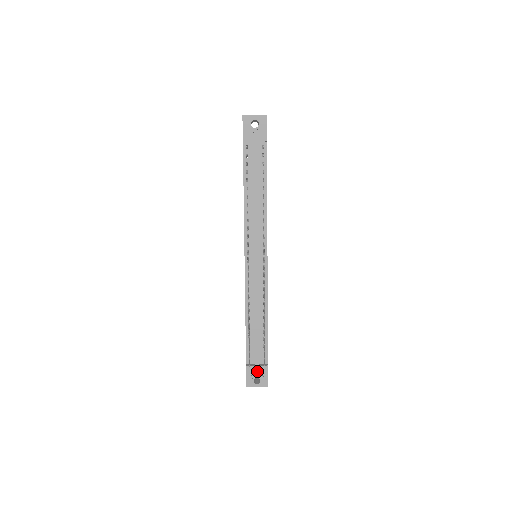
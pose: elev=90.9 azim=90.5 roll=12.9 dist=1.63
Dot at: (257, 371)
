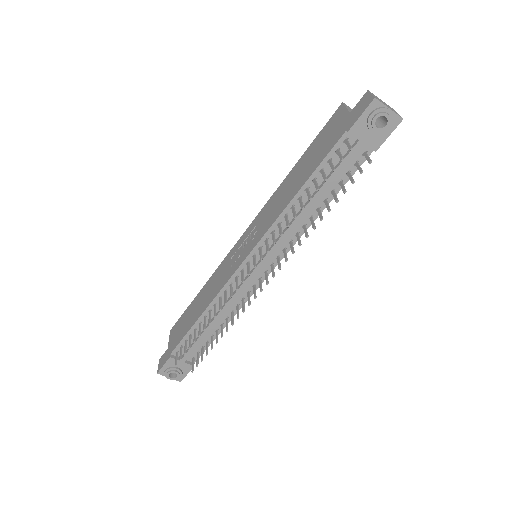
Dot at: (179, 366)
